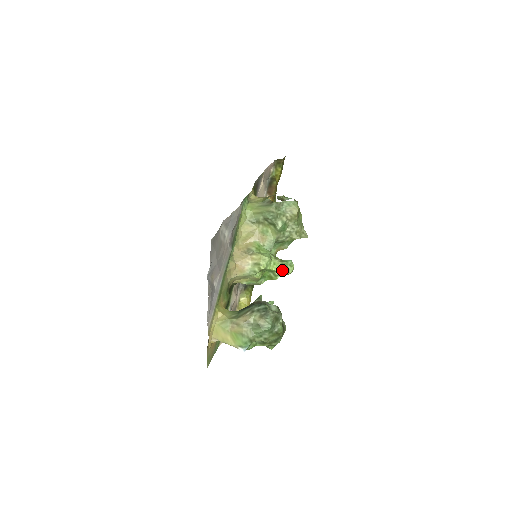
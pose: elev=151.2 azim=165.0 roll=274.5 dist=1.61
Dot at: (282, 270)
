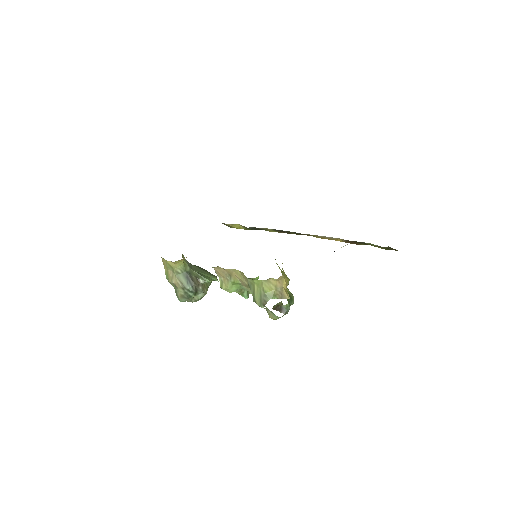
Dot at: occluded
